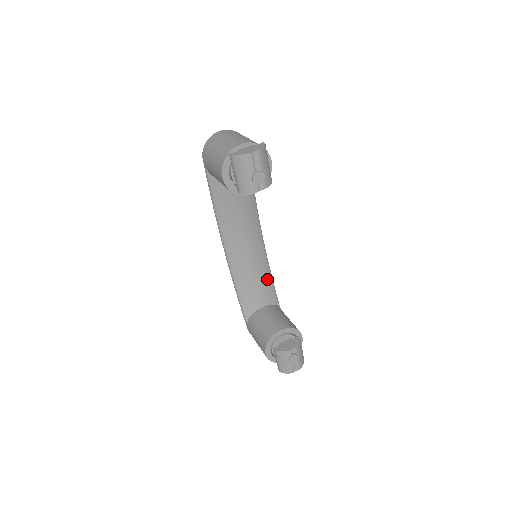
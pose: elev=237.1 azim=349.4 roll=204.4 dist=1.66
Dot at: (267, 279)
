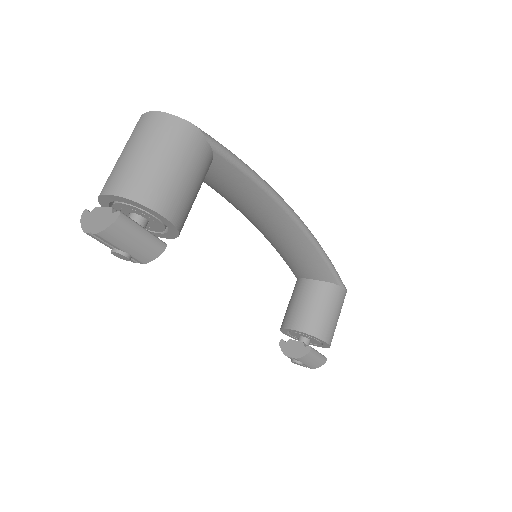
Dot at: (313, 259)
